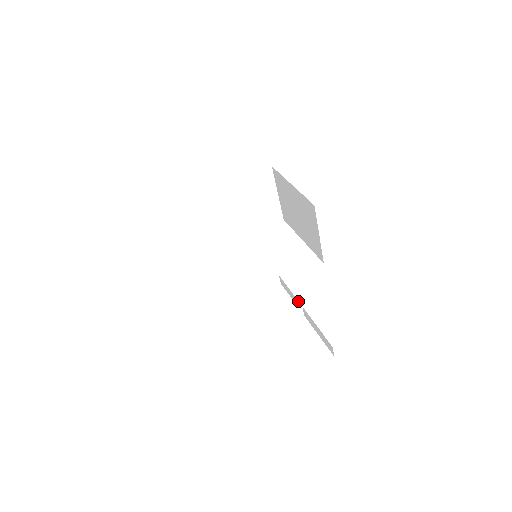
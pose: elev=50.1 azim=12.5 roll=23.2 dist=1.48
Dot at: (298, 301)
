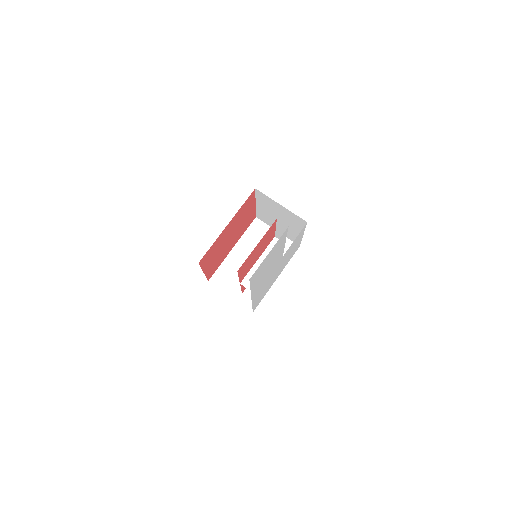
Dot at: occluded
